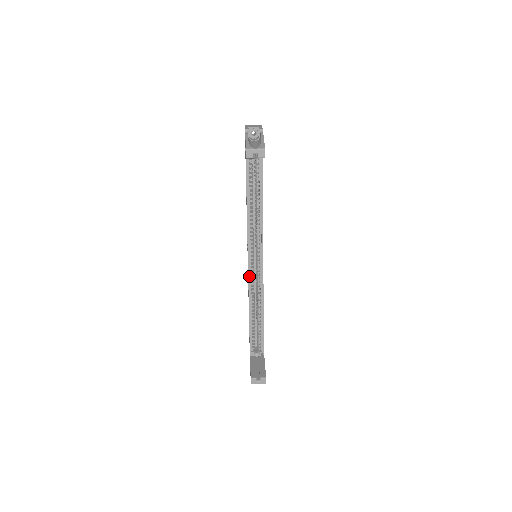
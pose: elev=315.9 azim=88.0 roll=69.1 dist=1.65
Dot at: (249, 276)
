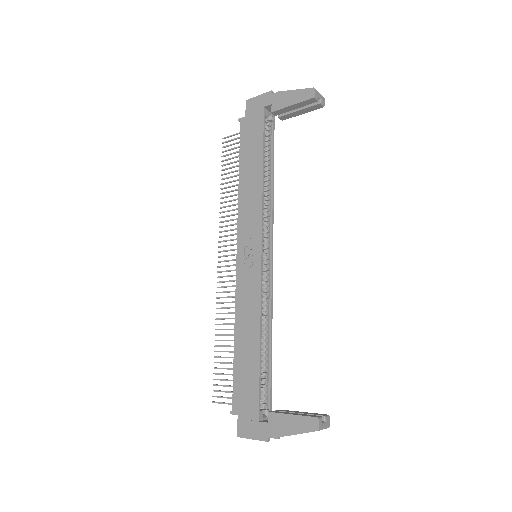
Dot at: occluded
